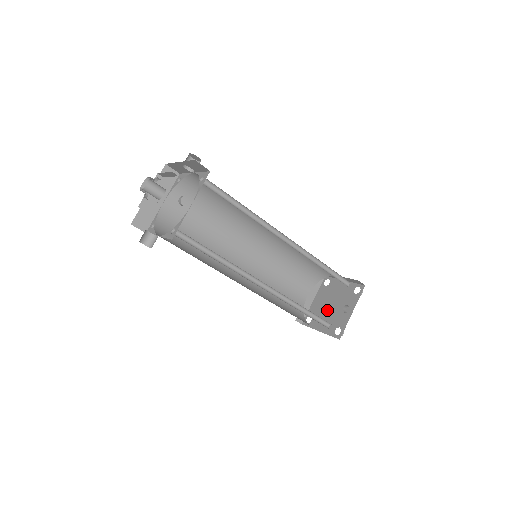
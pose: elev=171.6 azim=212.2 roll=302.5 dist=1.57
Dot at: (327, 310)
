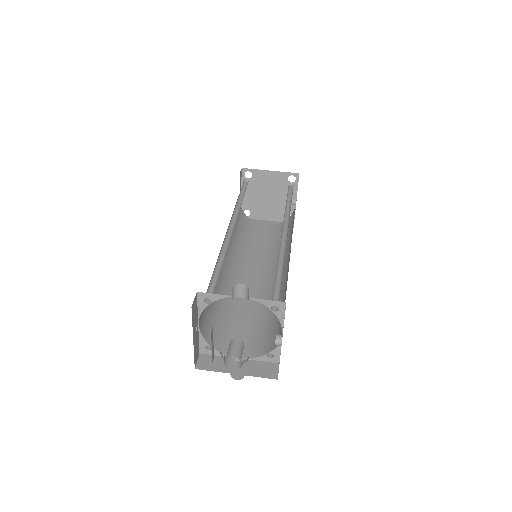
Dot at: (265, 202)
